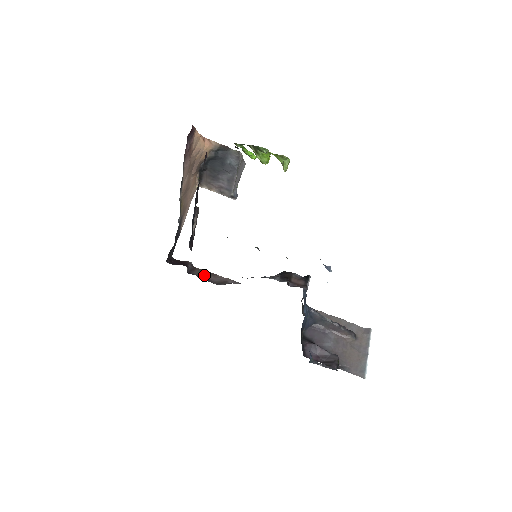
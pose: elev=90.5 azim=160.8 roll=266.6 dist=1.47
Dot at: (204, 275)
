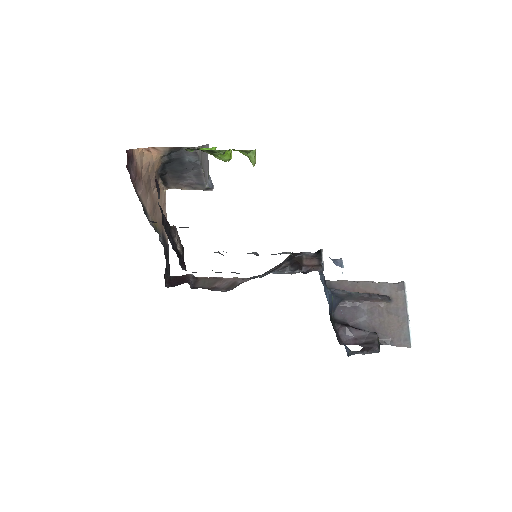
Dot at: (210, 284)
